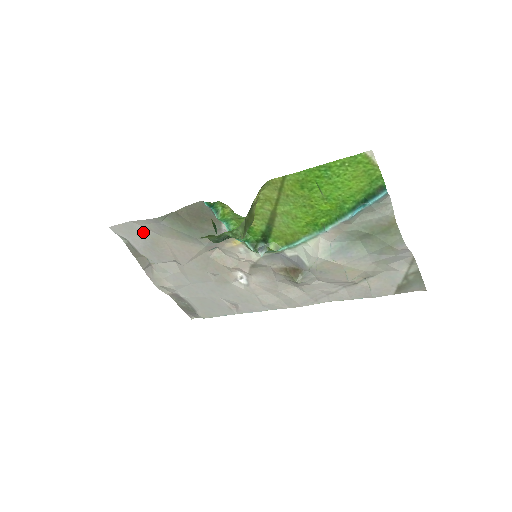
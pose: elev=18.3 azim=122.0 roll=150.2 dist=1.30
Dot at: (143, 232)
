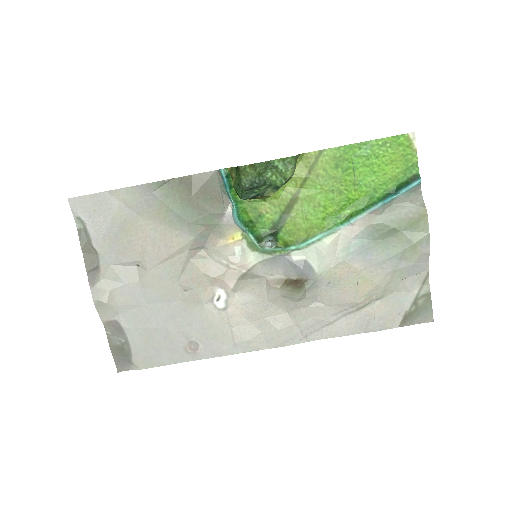
Dot at: (116, 210)
